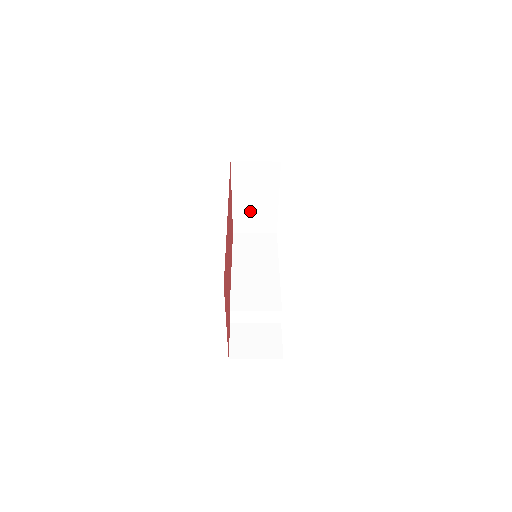
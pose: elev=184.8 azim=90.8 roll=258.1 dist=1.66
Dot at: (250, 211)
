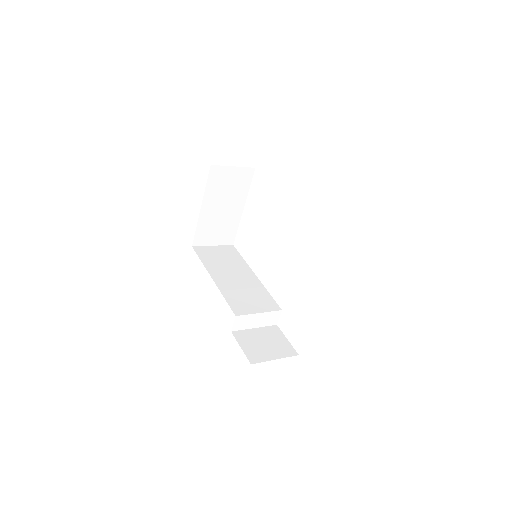
Dot at: (215, 221)
